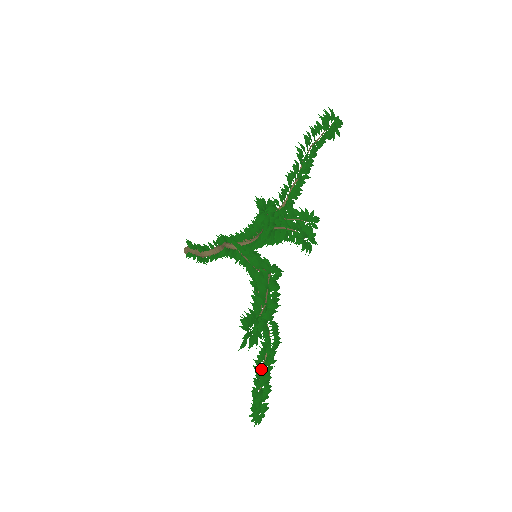
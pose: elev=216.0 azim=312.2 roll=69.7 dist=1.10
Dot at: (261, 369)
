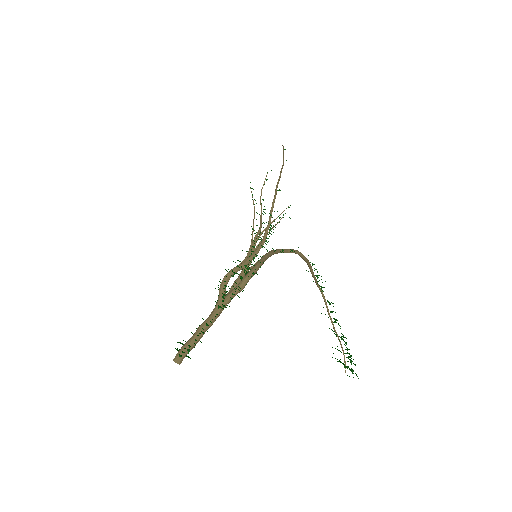
Dot at: (314, 279)
